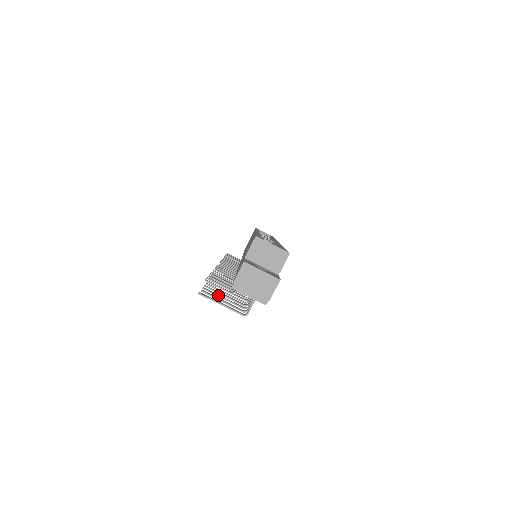
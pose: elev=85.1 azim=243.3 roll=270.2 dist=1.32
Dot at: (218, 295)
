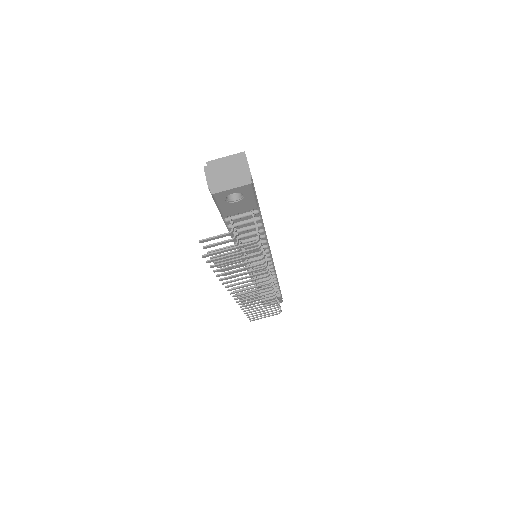
Dot at: (227, 261)
